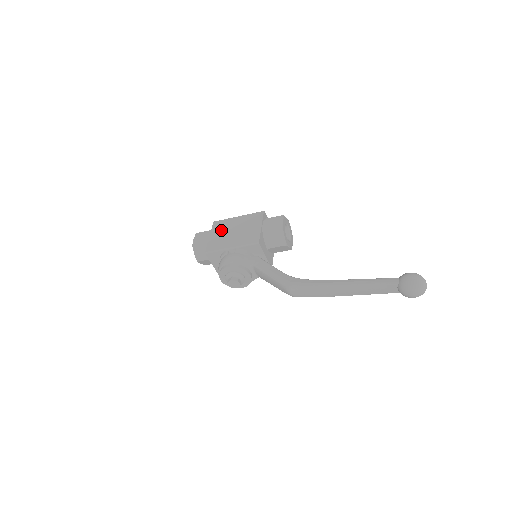
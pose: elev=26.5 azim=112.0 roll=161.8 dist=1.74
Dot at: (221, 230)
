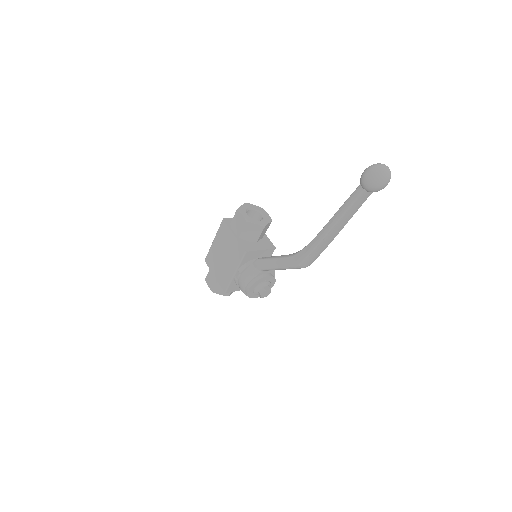
Dot at: (215, 264)
